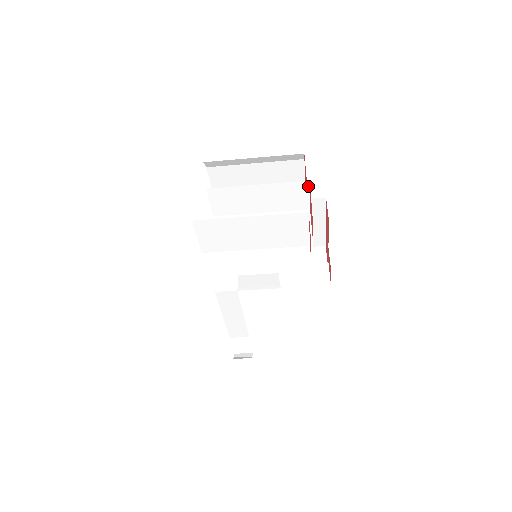
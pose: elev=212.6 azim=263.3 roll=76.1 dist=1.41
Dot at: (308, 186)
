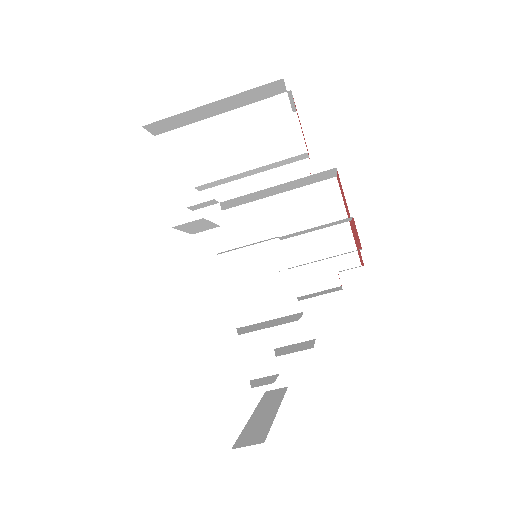
Dot at: (297, 120)
